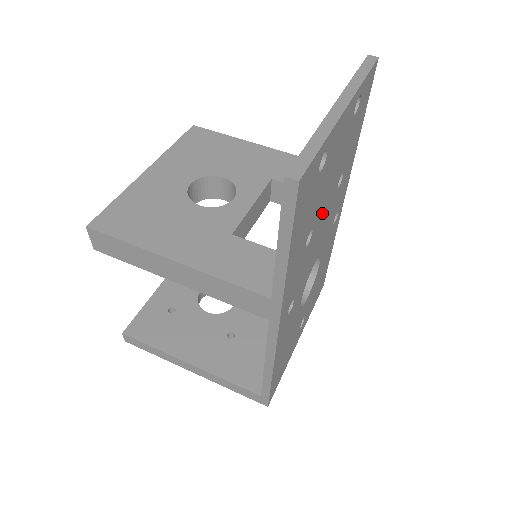
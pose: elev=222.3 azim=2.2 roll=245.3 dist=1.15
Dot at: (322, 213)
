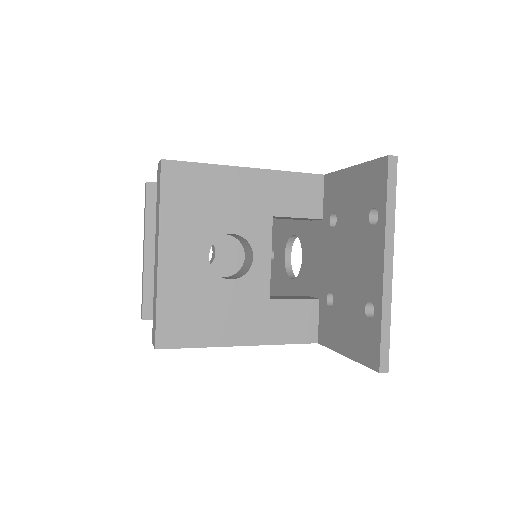
Dot at: occluded
